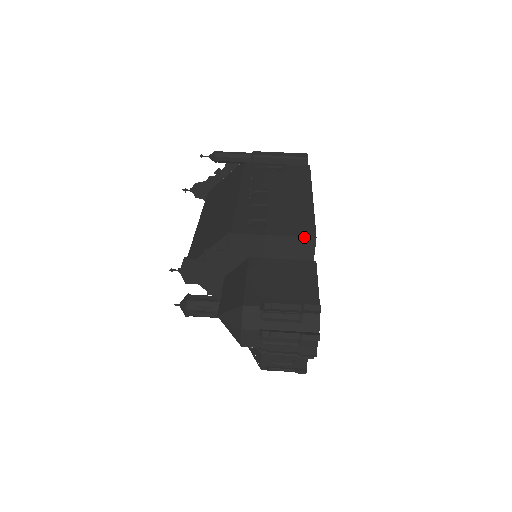
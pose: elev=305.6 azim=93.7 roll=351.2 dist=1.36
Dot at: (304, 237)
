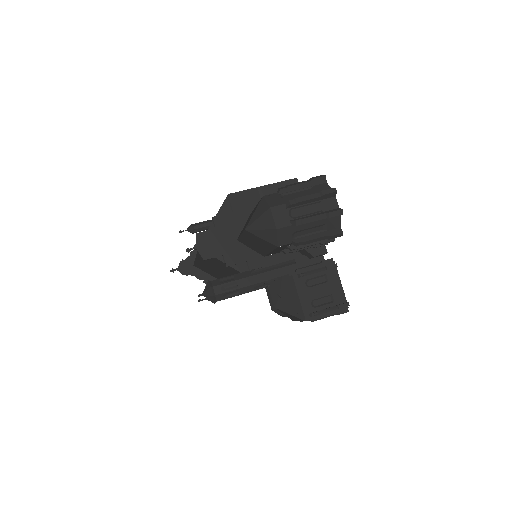
Dot at: (288, 180)
